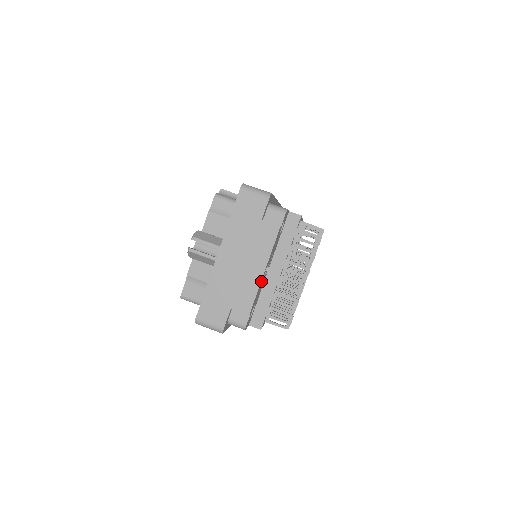
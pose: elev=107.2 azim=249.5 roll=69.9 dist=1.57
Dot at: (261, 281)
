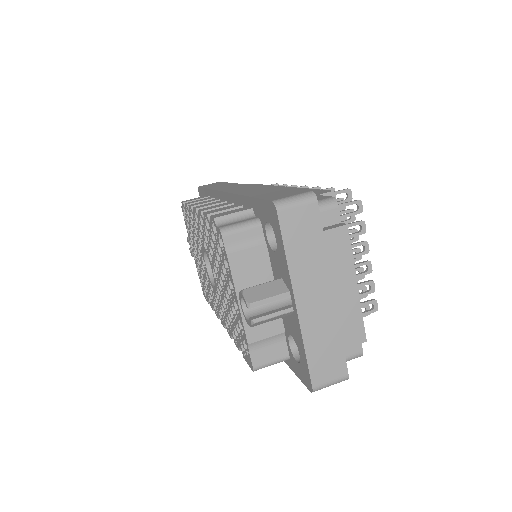
Dot at: (356, 297)
